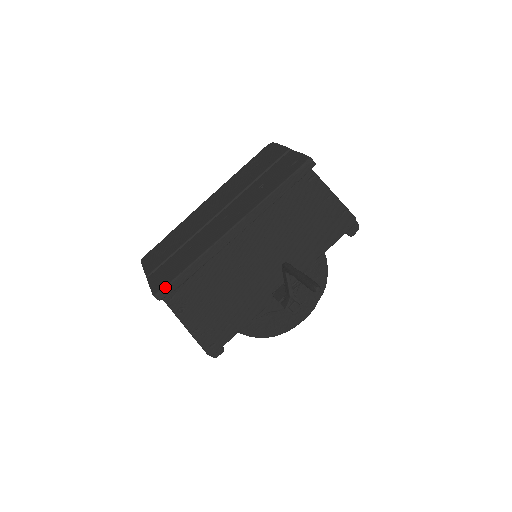
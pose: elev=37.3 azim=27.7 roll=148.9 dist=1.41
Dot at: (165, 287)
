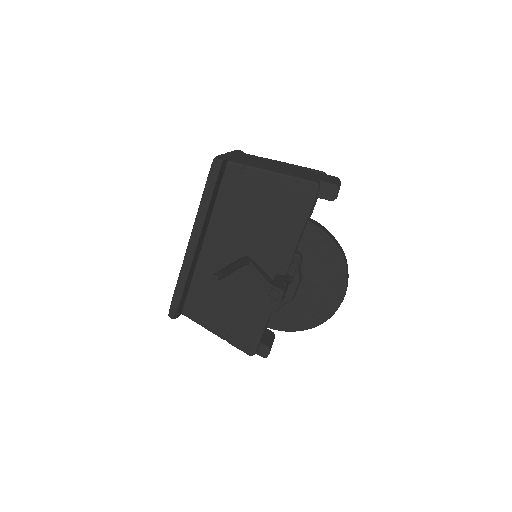
Dot at: (170, 307)
